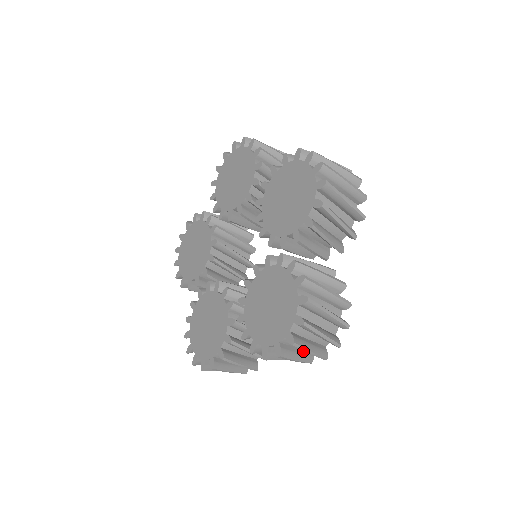
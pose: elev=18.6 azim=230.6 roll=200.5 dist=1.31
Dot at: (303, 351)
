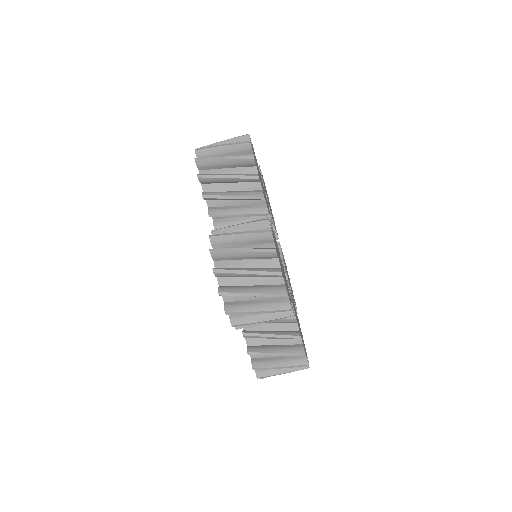
Dot at: occluded
